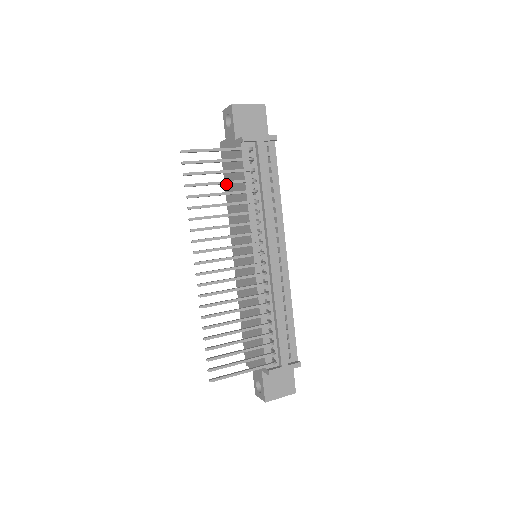
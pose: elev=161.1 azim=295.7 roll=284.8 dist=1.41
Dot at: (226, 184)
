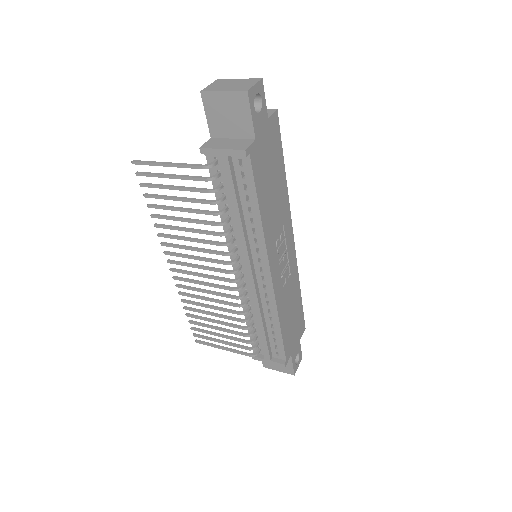
Dot at: occluded
